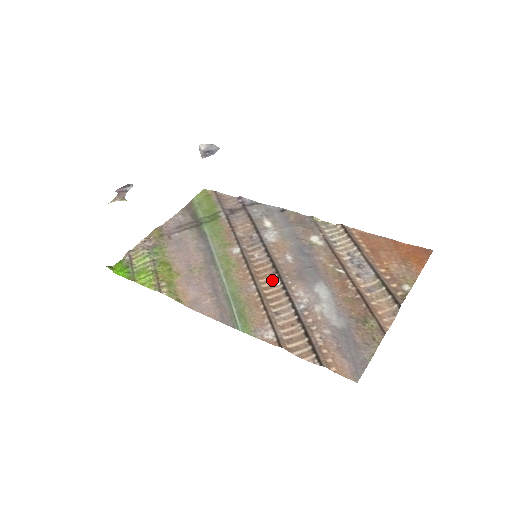
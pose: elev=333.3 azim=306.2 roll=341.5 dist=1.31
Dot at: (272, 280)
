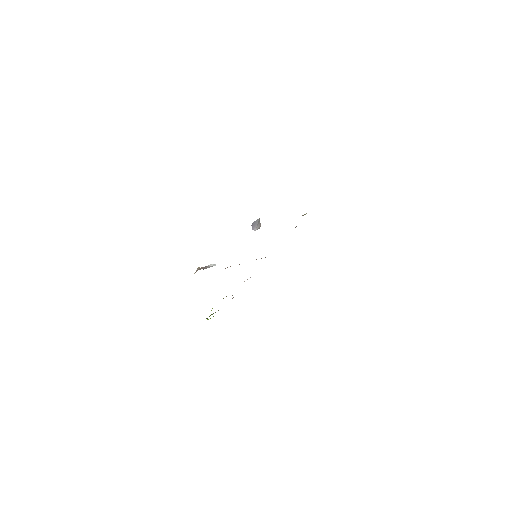
Dot at: occluded
